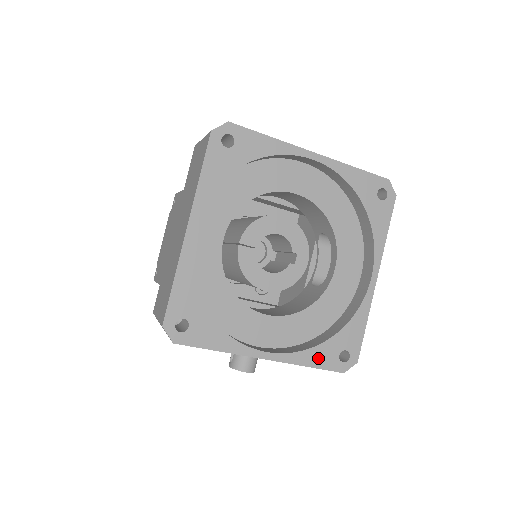
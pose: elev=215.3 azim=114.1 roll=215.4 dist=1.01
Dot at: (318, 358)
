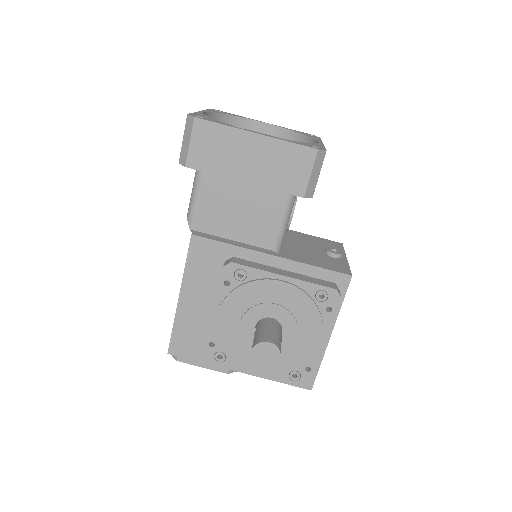
Dot at: (295, 143)
